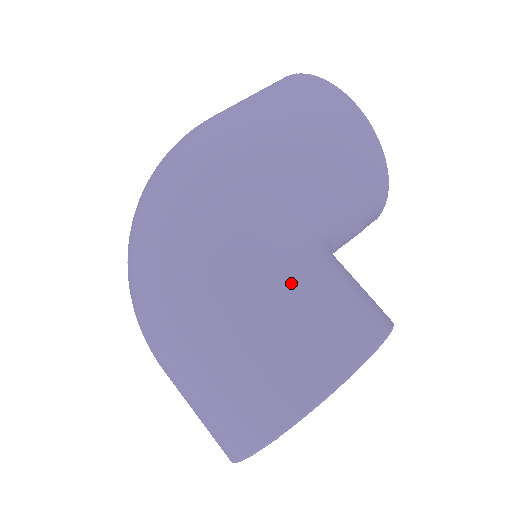
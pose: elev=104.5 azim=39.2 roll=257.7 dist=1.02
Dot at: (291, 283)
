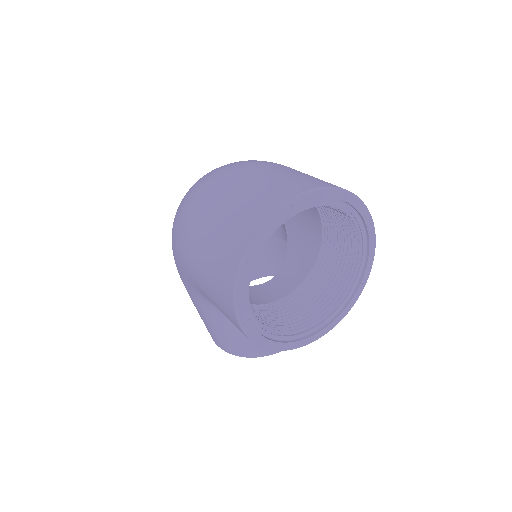
Dot at: occluded
